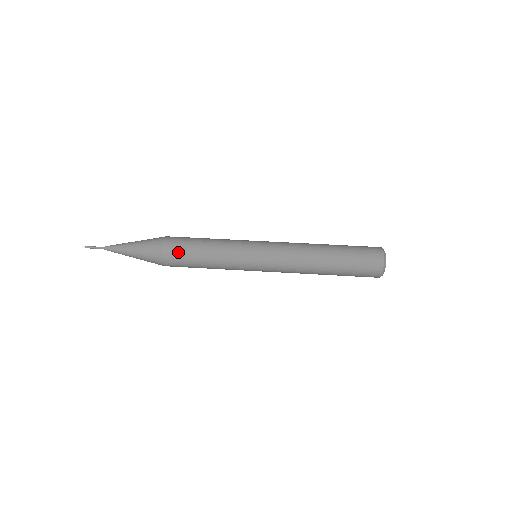
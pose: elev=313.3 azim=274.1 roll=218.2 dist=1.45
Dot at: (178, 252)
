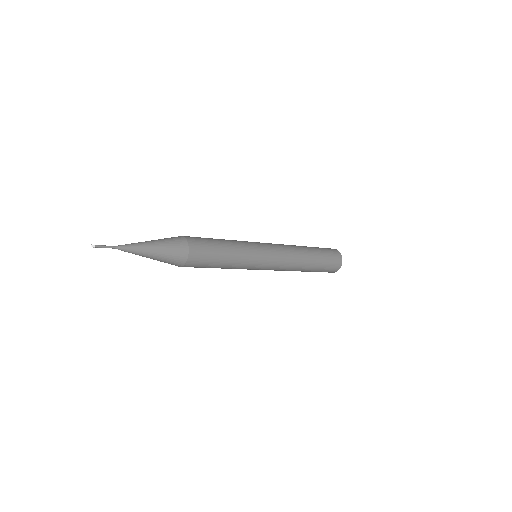
Dot at: (196, 237)
